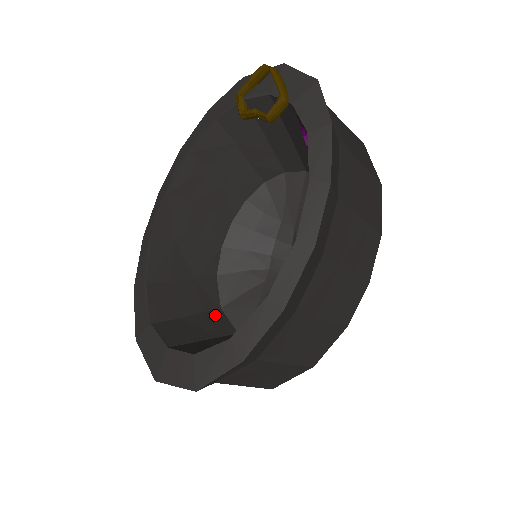
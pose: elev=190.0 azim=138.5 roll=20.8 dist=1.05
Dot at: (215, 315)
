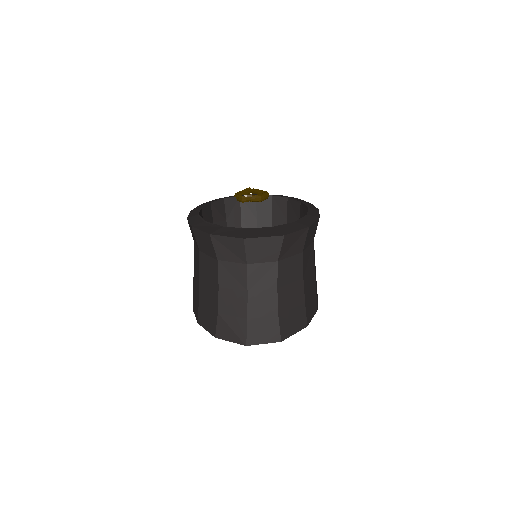
Dot at: (275, 222)
